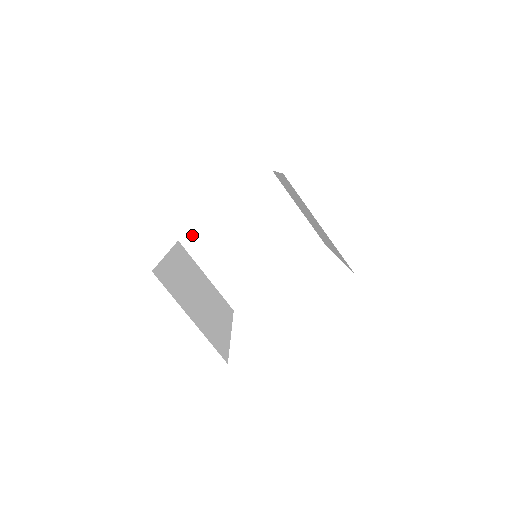
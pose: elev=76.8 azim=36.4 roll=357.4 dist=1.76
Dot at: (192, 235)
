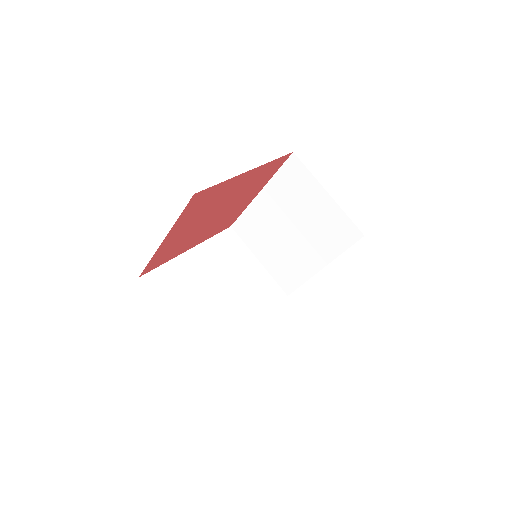
Dot at: (240, 221)
